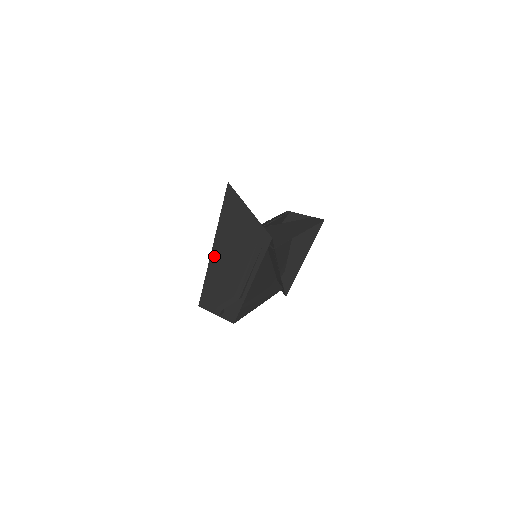
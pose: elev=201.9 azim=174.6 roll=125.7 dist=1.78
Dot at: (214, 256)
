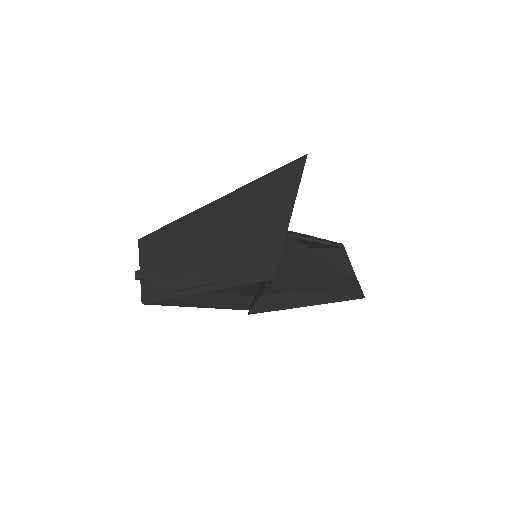
Dot at: (204, 212)
